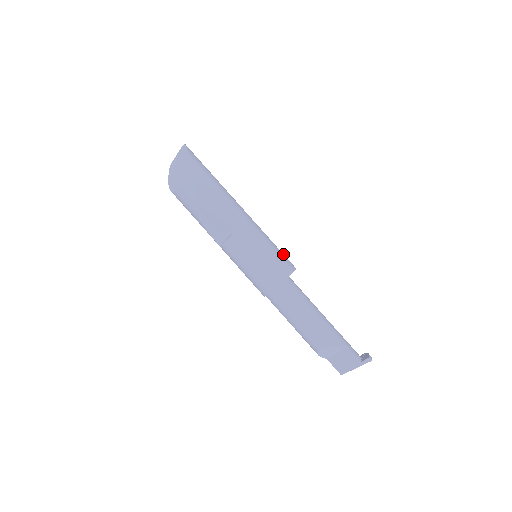
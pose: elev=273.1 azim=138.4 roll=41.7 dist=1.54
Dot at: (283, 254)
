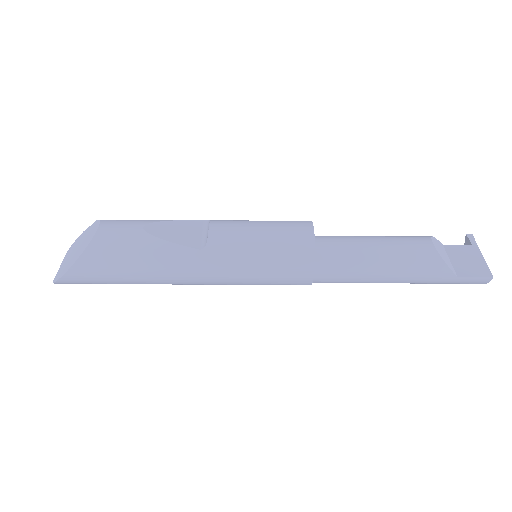
Dot at: occluded
